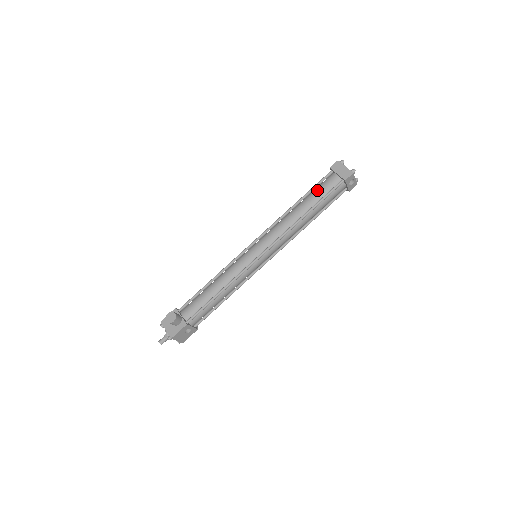
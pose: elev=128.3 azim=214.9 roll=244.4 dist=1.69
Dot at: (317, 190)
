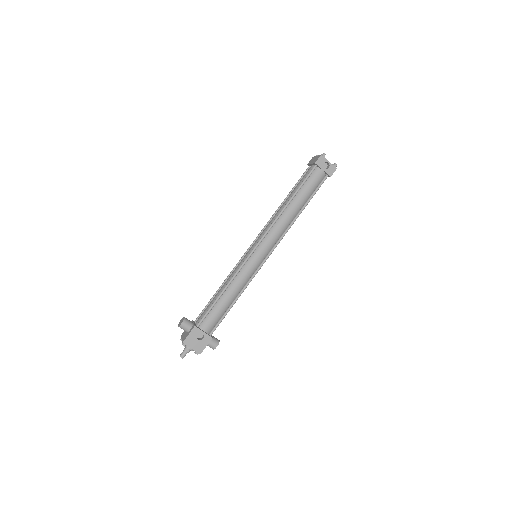
Dot at: (298, 183)
